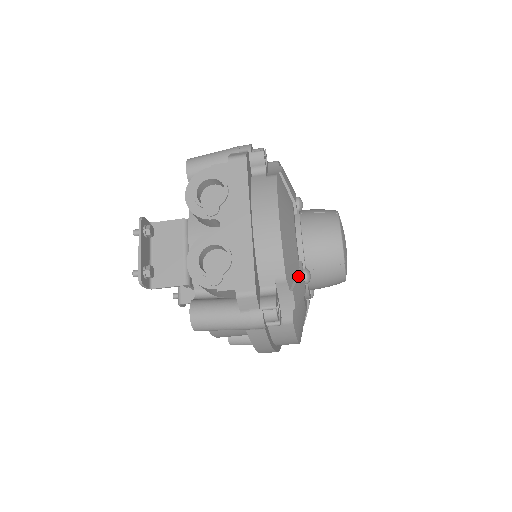
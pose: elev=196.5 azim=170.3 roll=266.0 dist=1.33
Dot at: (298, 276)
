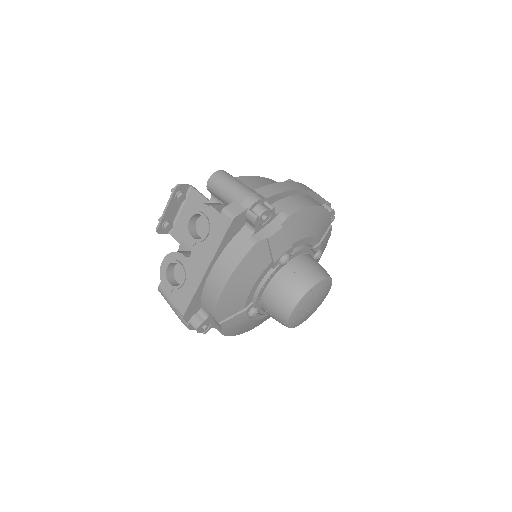
Dot at: (235, 315)
